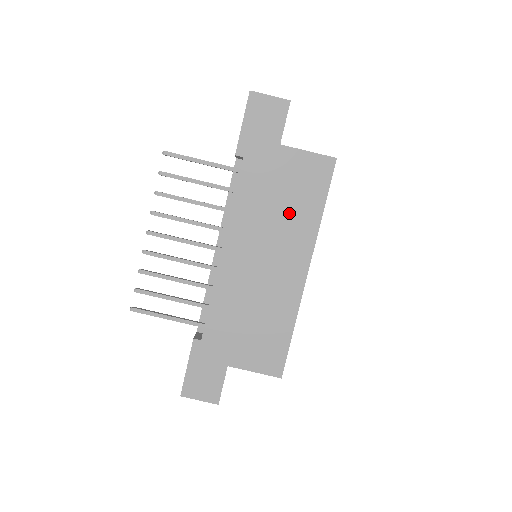
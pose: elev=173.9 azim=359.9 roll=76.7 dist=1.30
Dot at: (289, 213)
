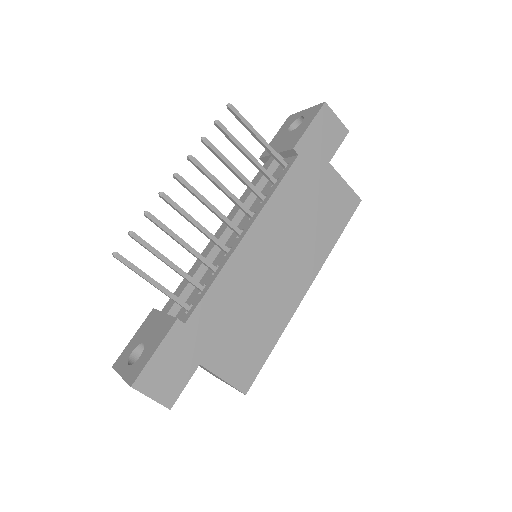
Dot at: (313, 227)
